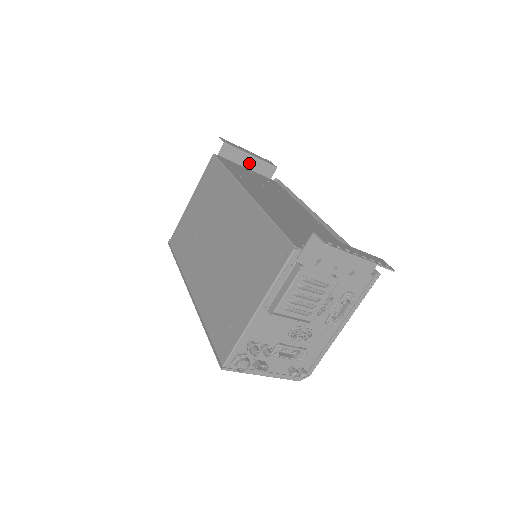
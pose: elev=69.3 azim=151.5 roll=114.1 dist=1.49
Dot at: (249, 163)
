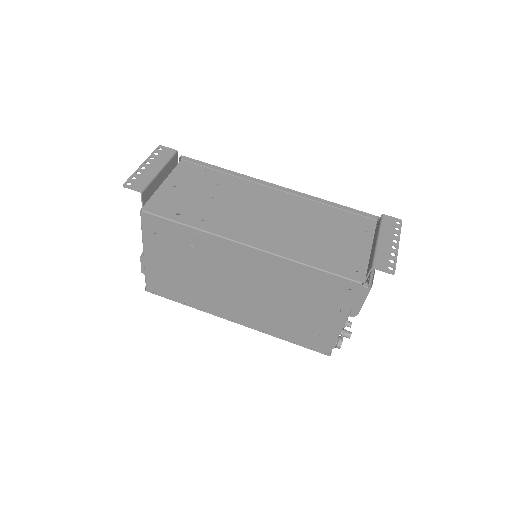
Dot at: (161, 177)
